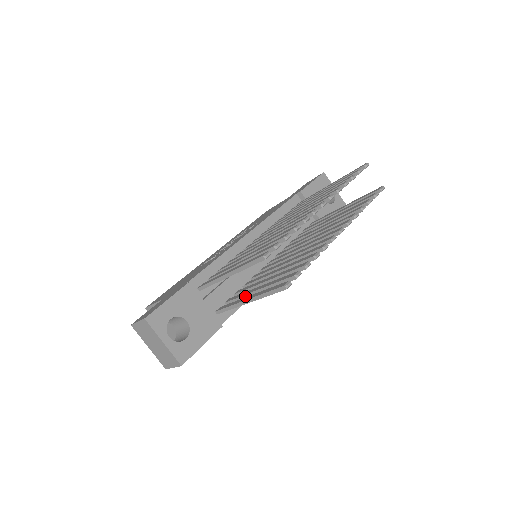
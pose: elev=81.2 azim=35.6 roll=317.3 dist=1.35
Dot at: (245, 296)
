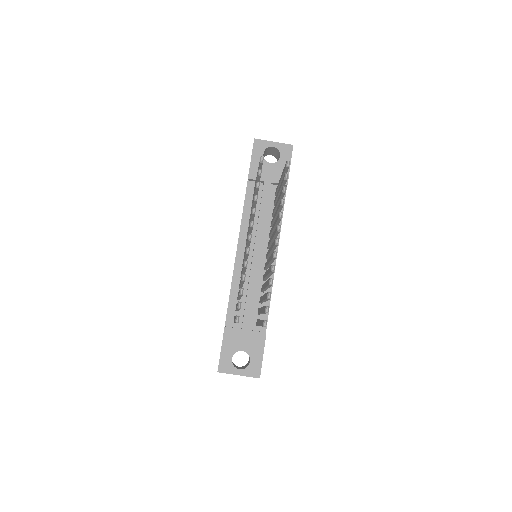
Dot at: occluded
